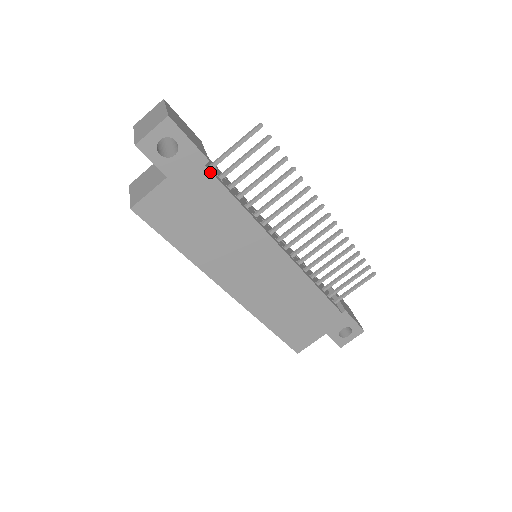
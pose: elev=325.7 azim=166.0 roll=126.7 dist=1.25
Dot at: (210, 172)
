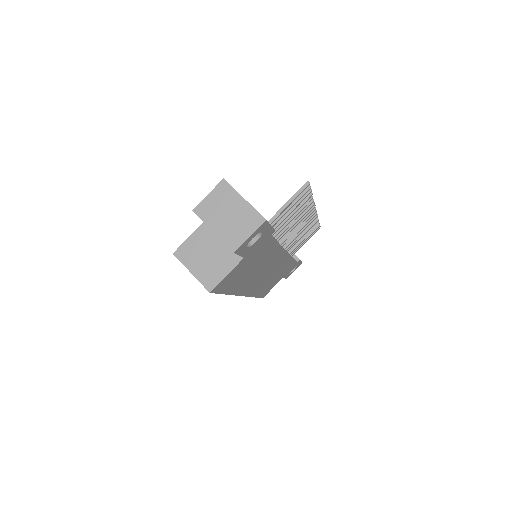
Dot at: (272, 237)
